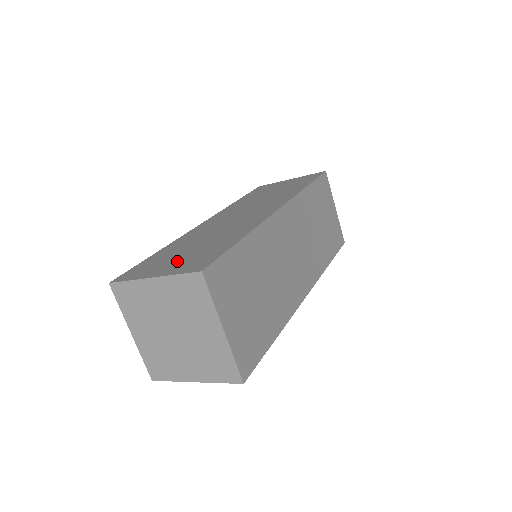
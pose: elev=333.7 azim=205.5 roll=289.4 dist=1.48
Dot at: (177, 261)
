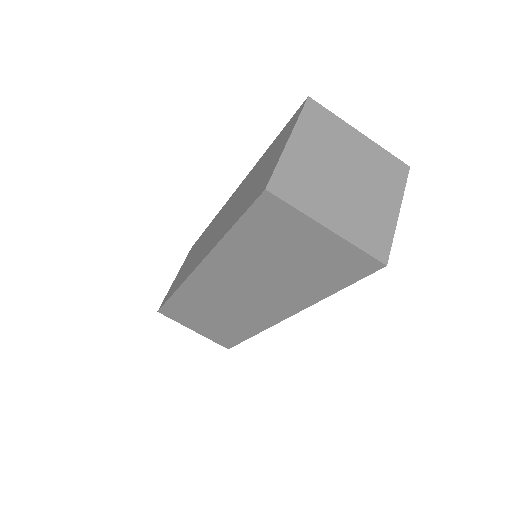
Dot at: (271, 158)
